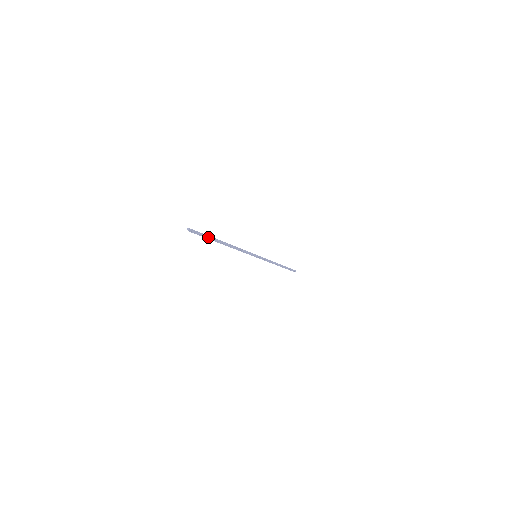
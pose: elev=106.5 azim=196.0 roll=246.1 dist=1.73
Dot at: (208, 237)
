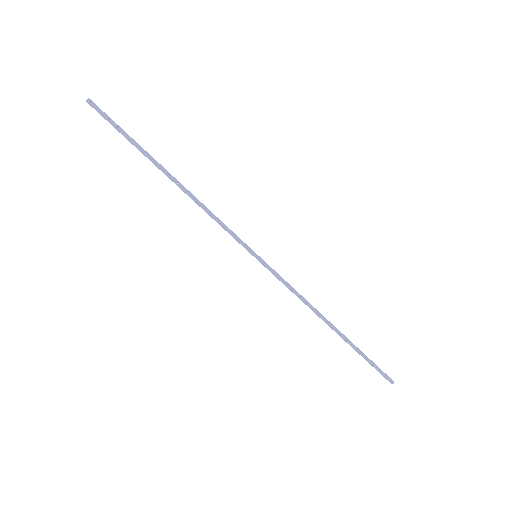
Dot at: (128, 138)
